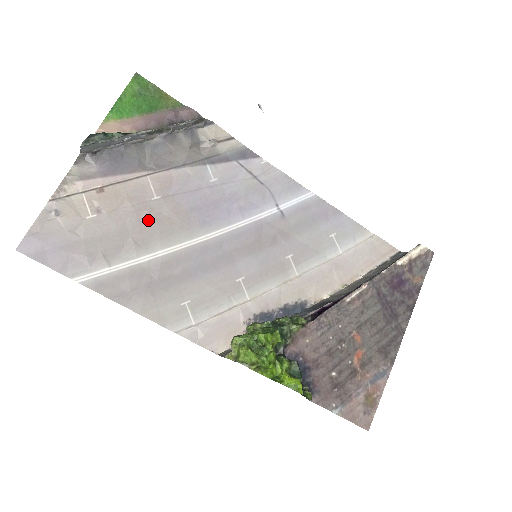
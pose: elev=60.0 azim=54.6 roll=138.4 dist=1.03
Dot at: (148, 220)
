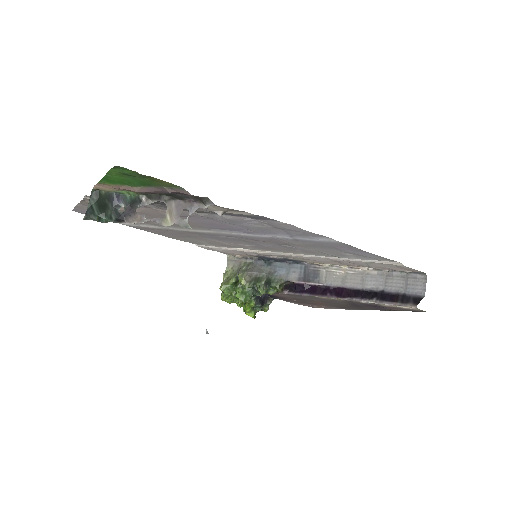
Dot at: occluded
